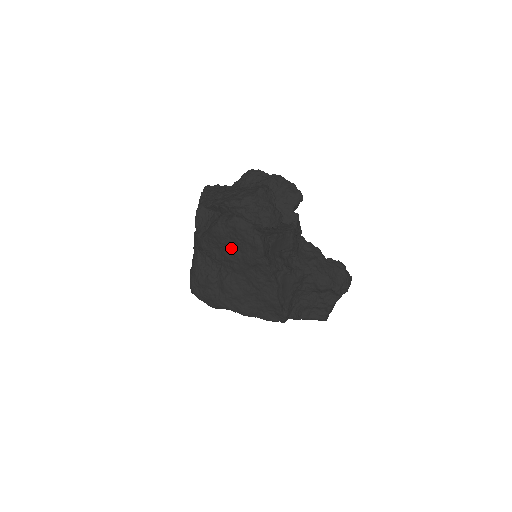
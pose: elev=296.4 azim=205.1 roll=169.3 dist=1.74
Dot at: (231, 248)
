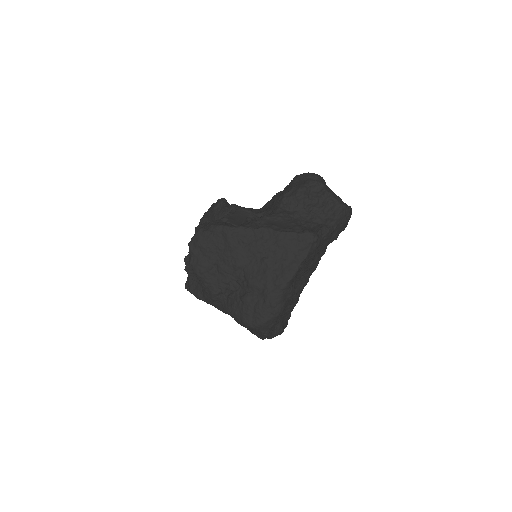
Dot at: (218, 261)
